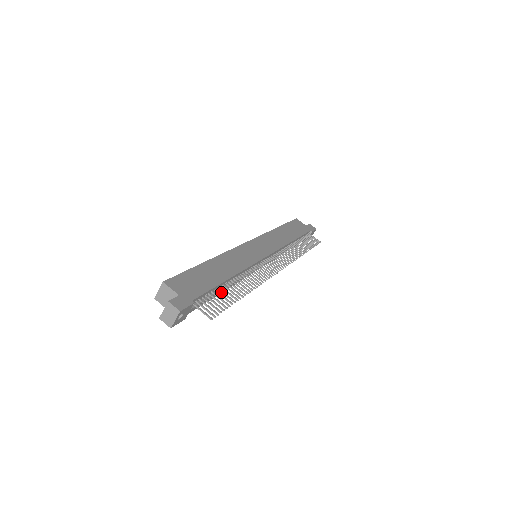
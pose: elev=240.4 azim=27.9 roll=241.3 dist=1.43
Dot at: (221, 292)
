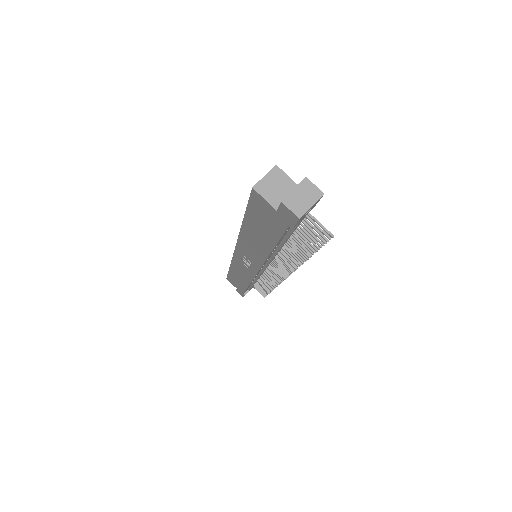
Dot at: (297, 235)
